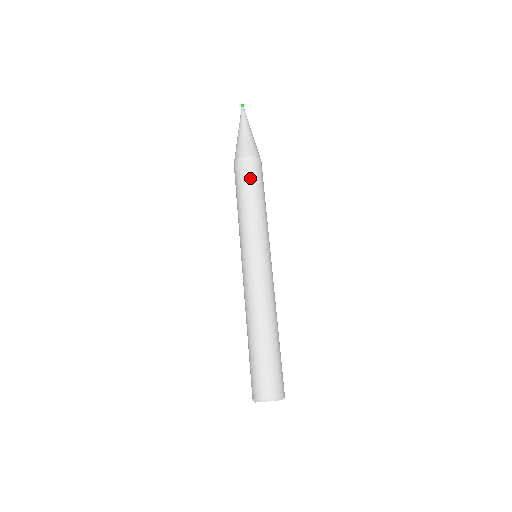
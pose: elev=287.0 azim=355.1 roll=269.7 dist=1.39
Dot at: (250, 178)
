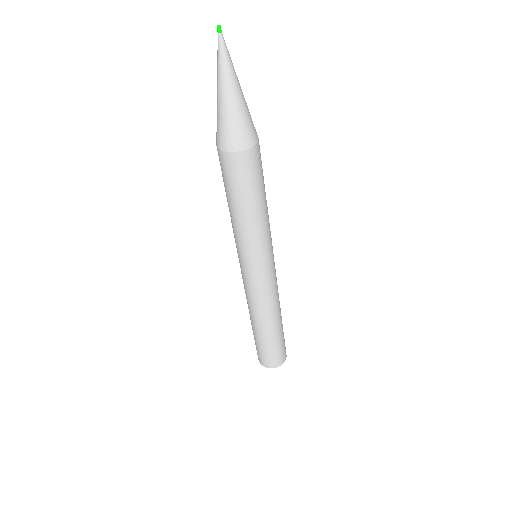
Dot at: (229, 183)
